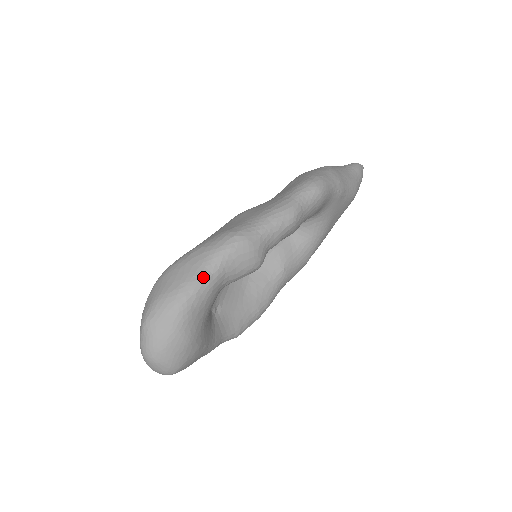
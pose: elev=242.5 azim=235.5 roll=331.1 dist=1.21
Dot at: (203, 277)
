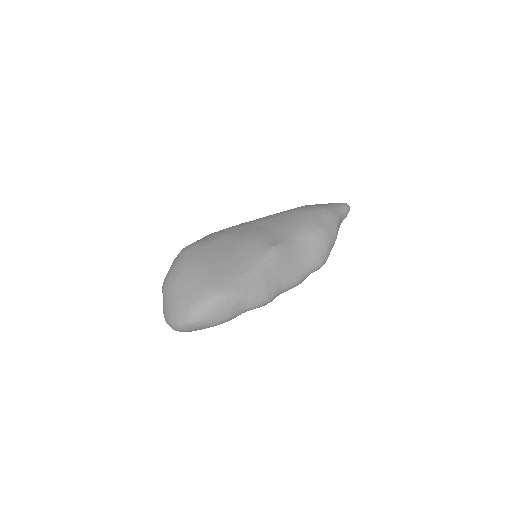
Dot at: occluded
